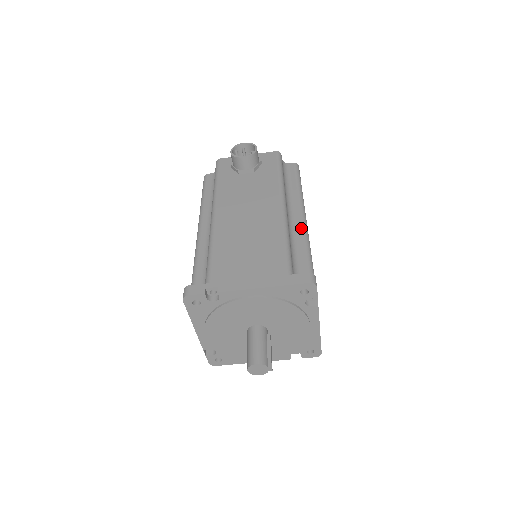
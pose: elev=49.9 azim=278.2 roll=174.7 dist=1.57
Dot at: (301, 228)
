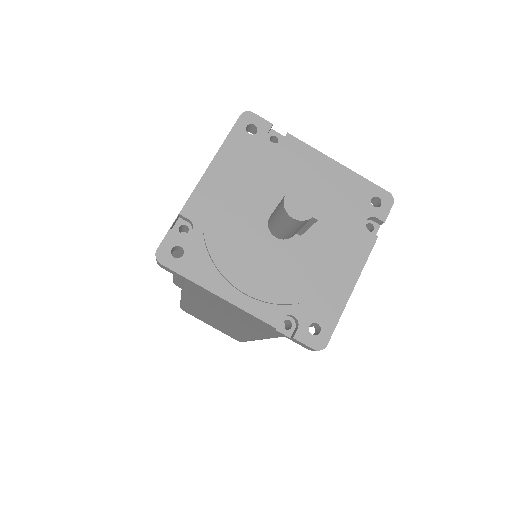
Dot at: occluded
